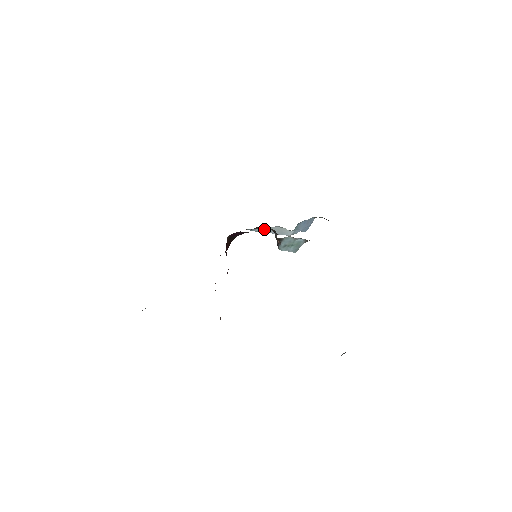
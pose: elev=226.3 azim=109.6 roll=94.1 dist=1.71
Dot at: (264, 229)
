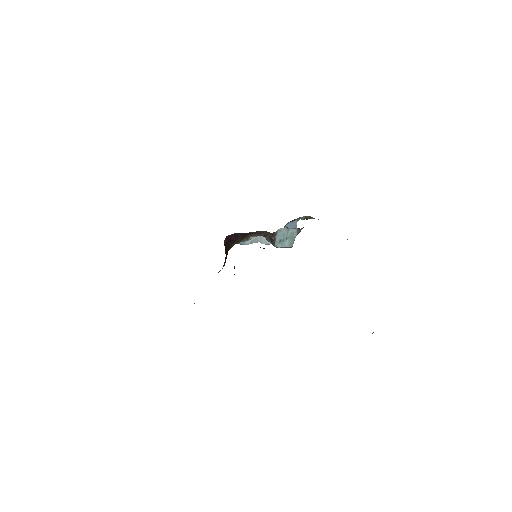
Dot at: (254, 240)
